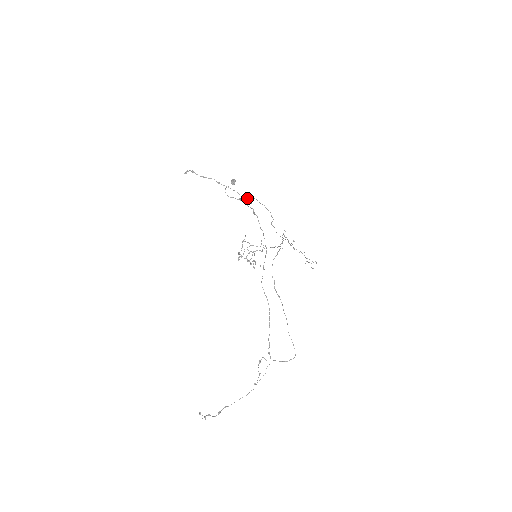
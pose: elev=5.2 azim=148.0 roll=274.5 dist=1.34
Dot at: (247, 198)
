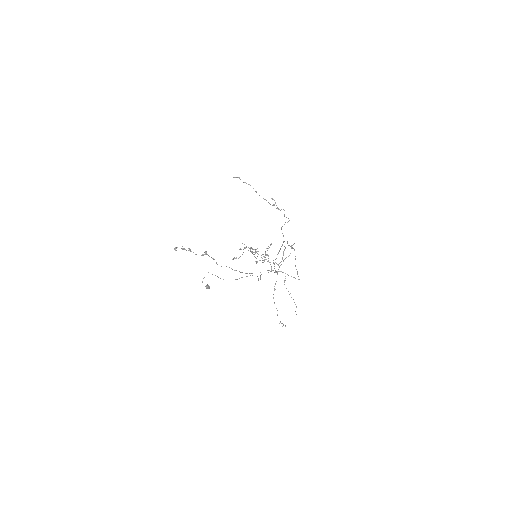
Dot at: occluded
